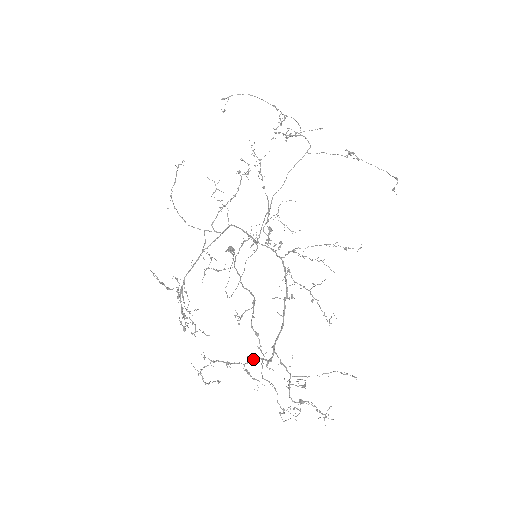
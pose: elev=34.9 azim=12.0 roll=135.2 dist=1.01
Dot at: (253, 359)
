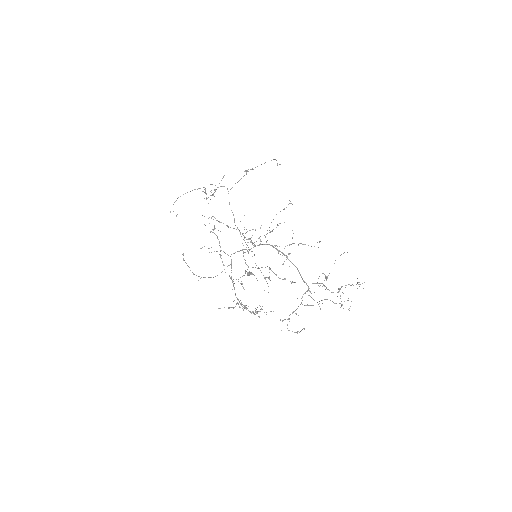
Dot at: (302, 297)
